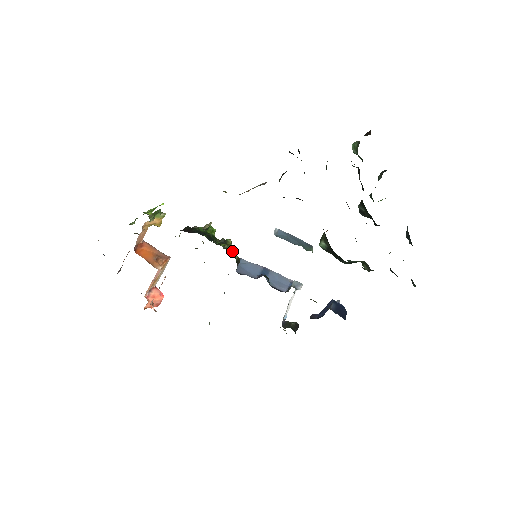
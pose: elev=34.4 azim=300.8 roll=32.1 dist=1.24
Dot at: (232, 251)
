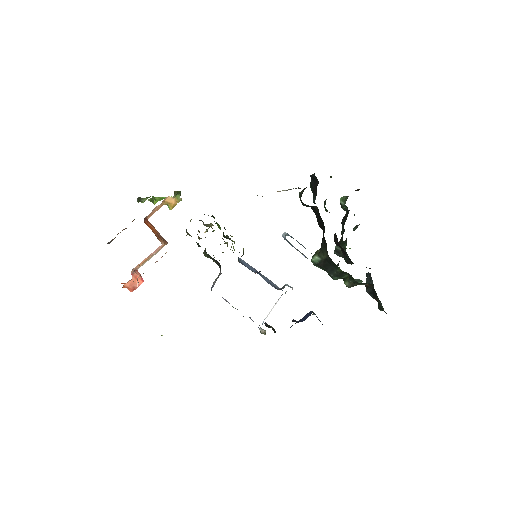
Dot at: occluded
